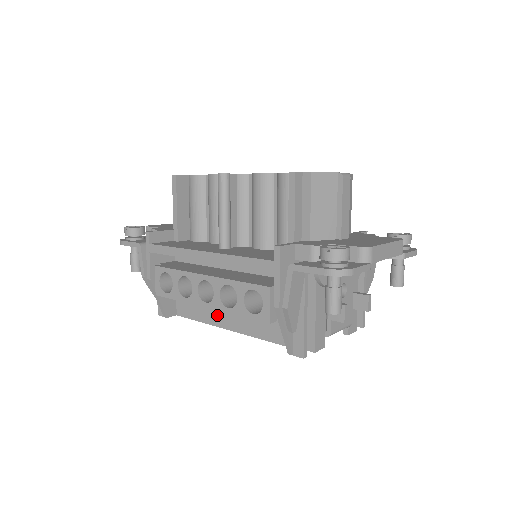
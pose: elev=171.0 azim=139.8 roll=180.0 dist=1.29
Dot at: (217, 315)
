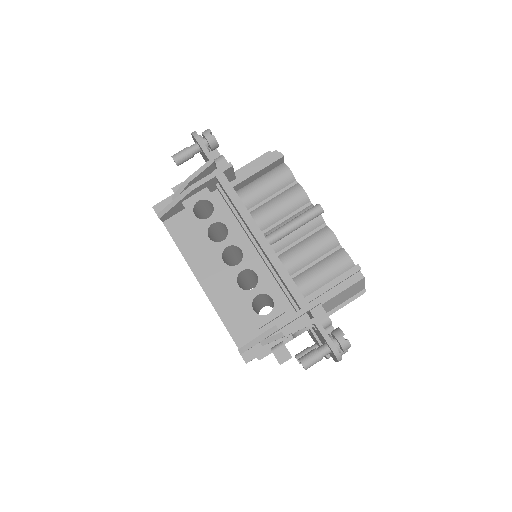
Dot at: (201, 264)
